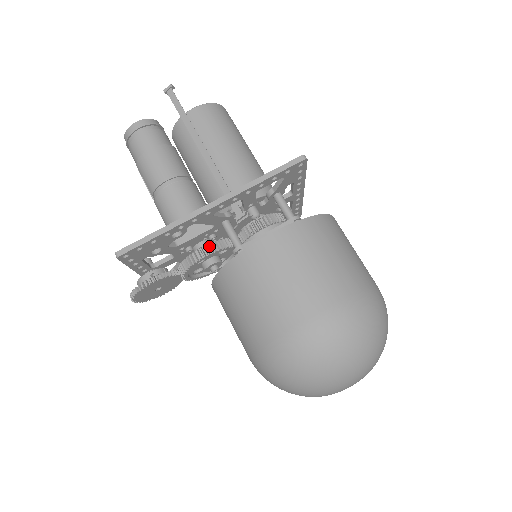
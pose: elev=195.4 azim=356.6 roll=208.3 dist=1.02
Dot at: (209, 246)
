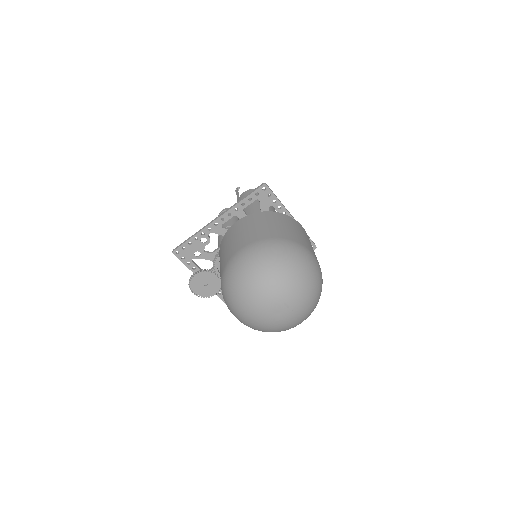
Dot at: occluded
